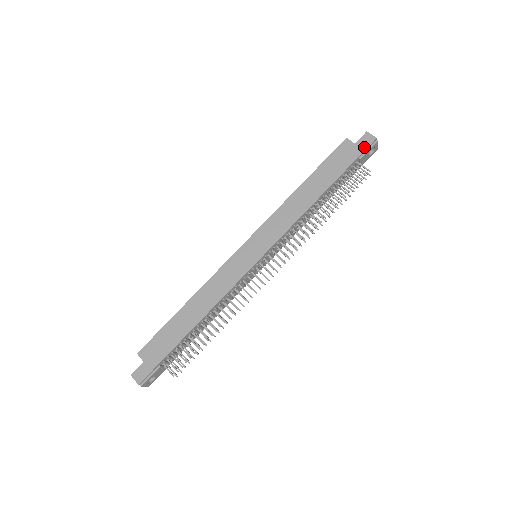
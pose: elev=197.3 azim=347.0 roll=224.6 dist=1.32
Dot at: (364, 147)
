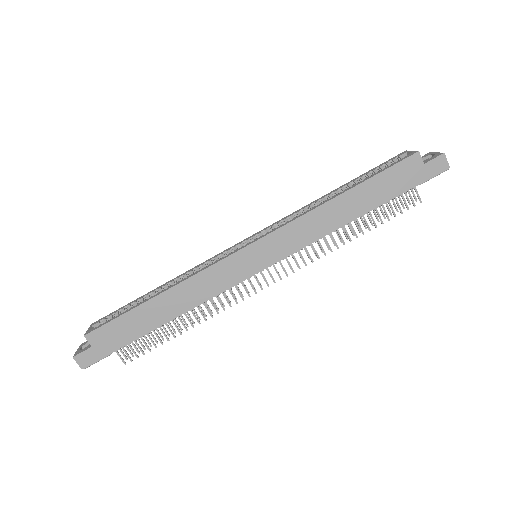
Dot at: (432, 174)
